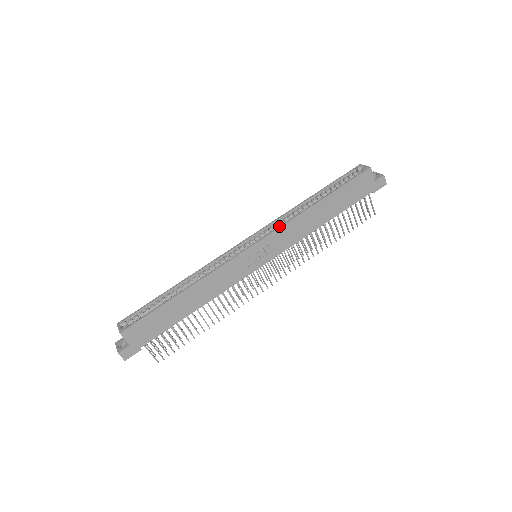
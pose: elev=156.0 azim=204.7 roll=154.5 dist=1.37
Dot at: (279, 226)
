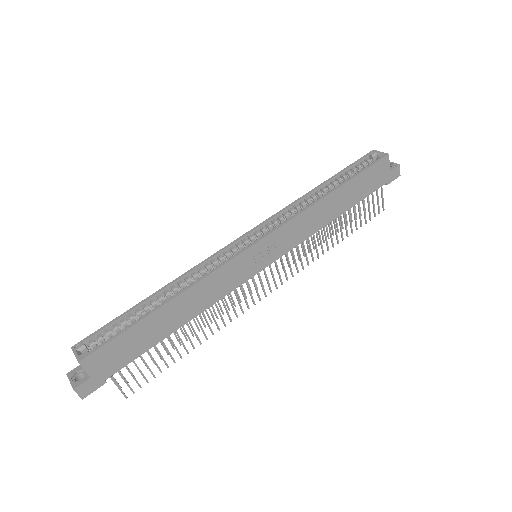
Dot at: (288, 219)
